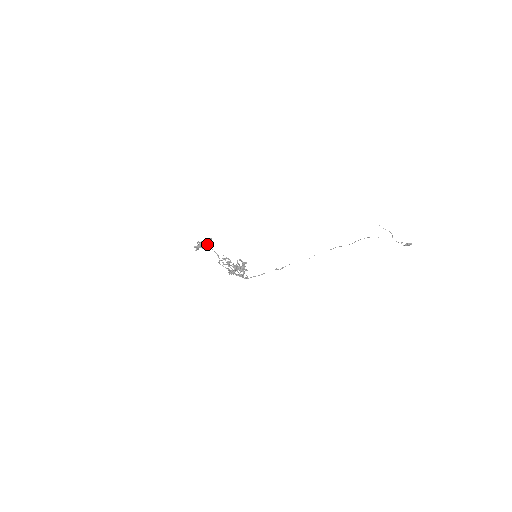
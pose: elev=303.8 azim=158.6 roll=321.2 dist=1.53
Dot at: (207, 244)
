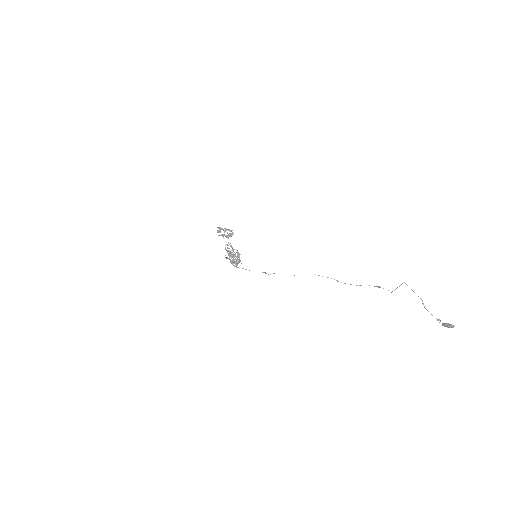
Dot at: (230, 235)
